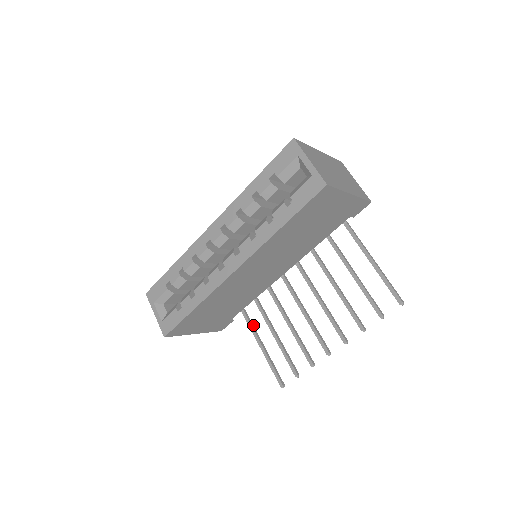
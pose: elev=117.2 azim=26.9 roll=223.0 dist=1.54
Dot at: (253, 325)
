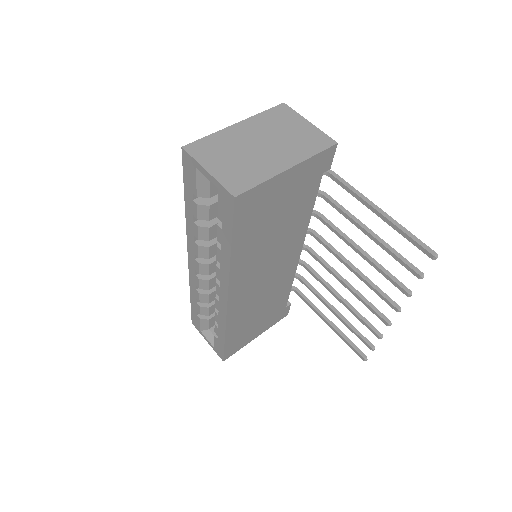
Dot at: (311, 302)
